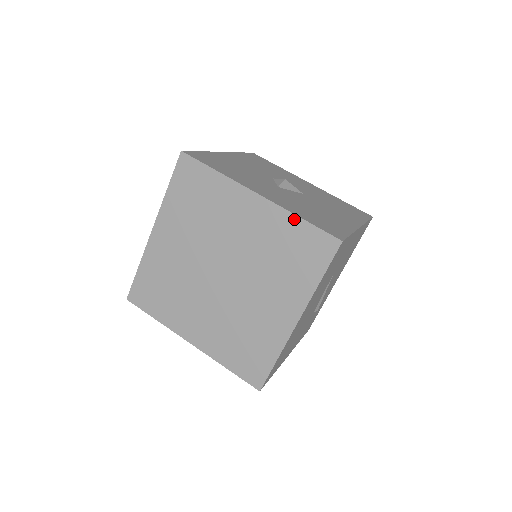
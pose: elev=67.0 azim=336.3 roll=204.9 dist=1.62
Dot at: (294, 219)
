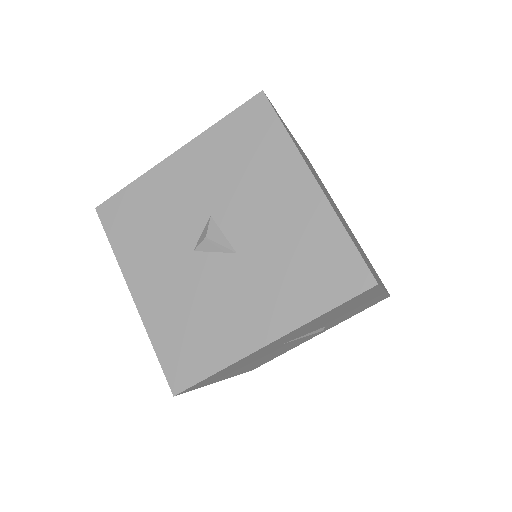
Dot at: (153, 341)
